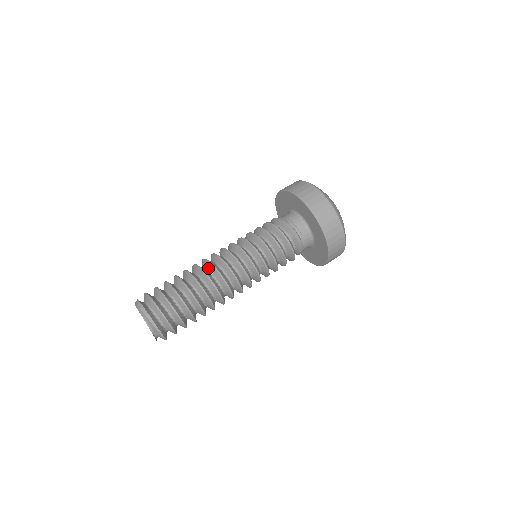
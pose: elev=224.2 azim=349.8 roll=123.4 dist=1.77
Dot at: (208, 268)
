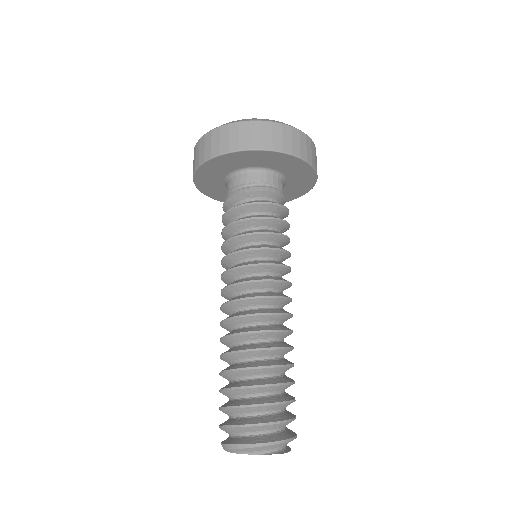
Dot at: (229, 328)
